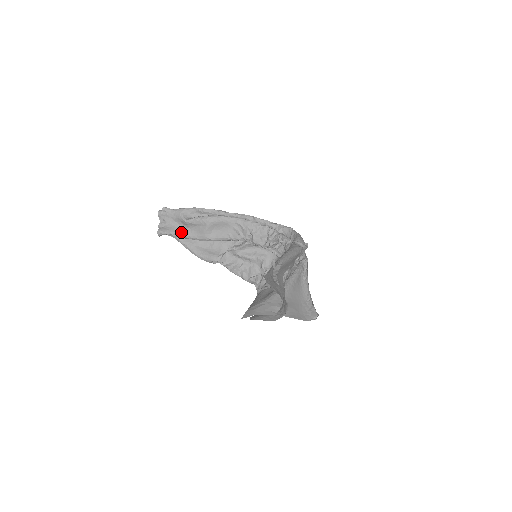
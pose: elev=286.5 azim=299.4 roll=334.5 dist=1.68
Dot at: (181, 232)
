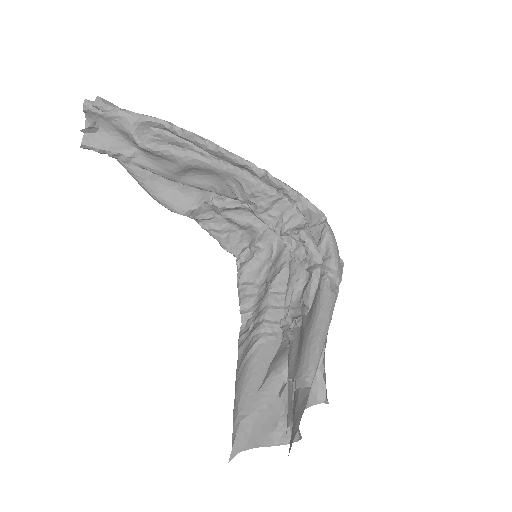
Dot at: (128, 156)
